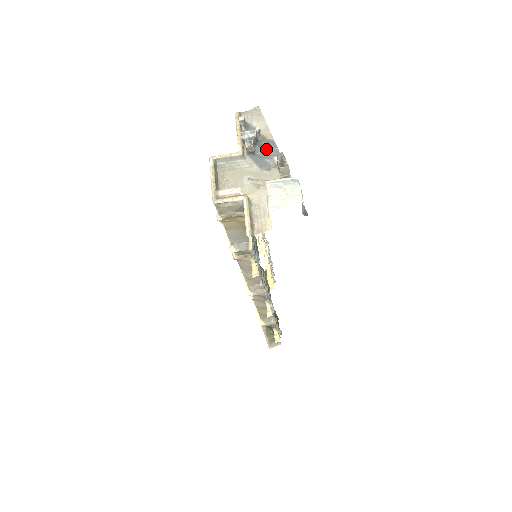
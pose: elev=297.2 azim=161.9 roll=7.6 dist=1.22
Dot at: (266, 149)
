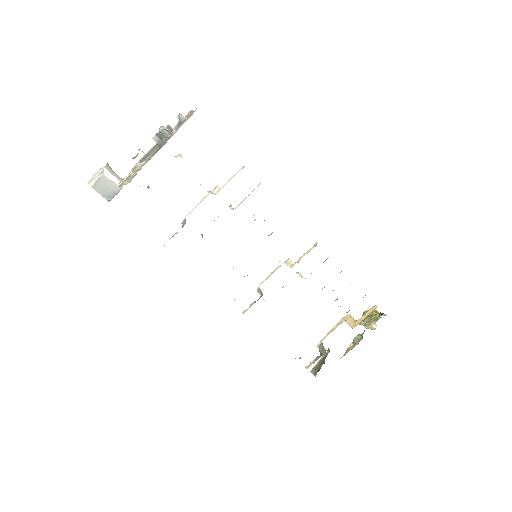
Dot at: (163, 145)
